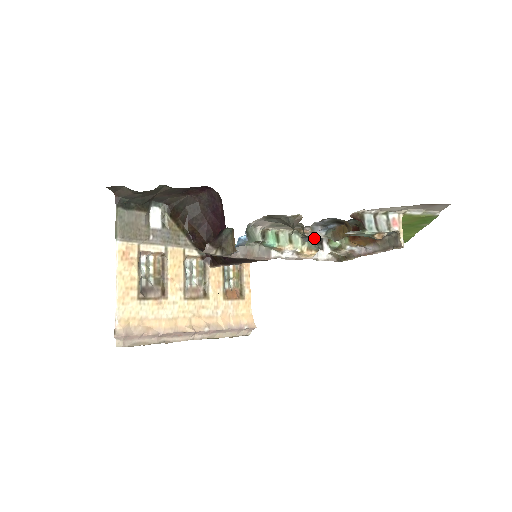
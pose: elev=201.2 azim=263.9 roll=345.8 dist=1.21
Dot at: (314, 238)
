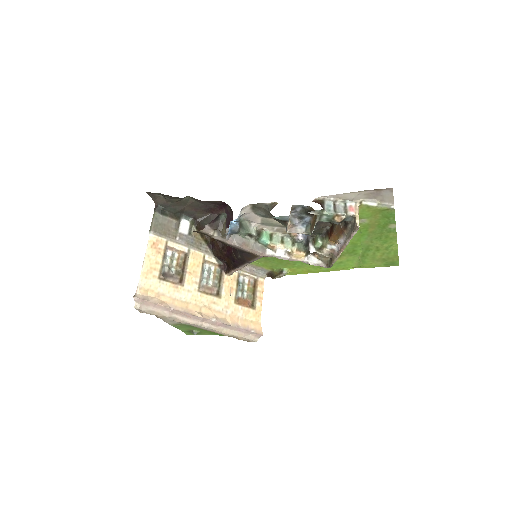
Dot at: (303, 242)
